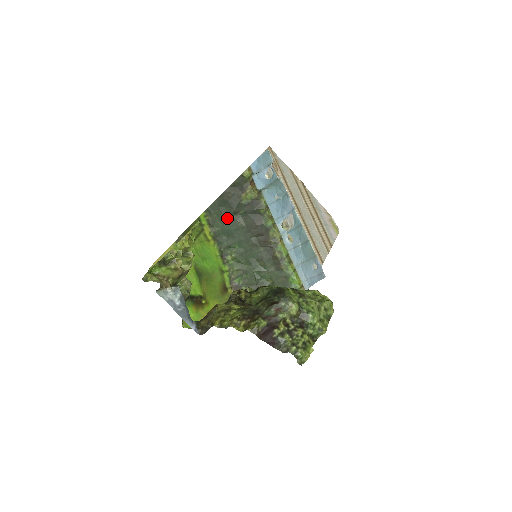
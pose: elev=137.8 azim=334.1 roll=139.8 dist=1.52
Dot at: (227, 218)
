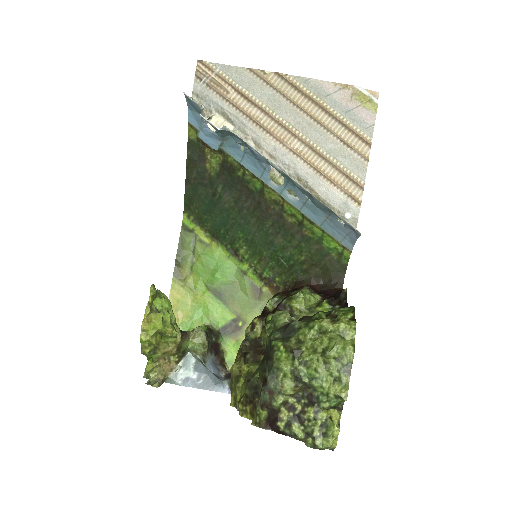
Dot at: (210, 206)
